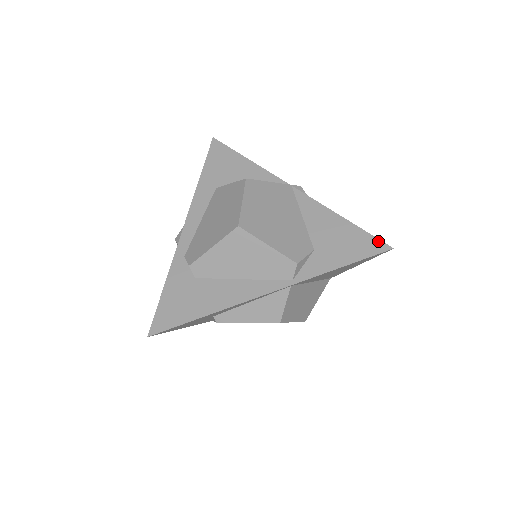
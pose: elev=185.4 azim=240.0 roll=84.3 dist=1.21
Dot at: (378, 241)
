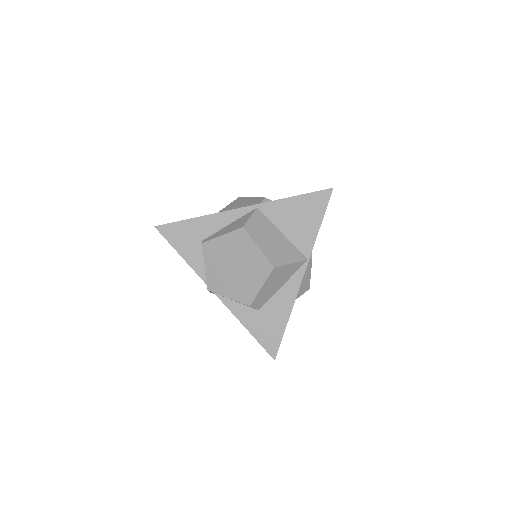
Dot at: occluded
